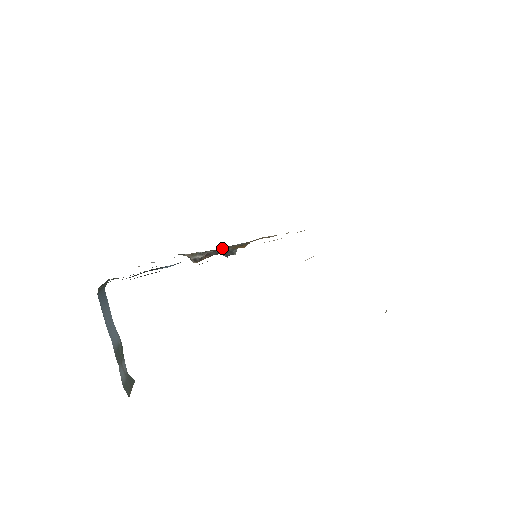
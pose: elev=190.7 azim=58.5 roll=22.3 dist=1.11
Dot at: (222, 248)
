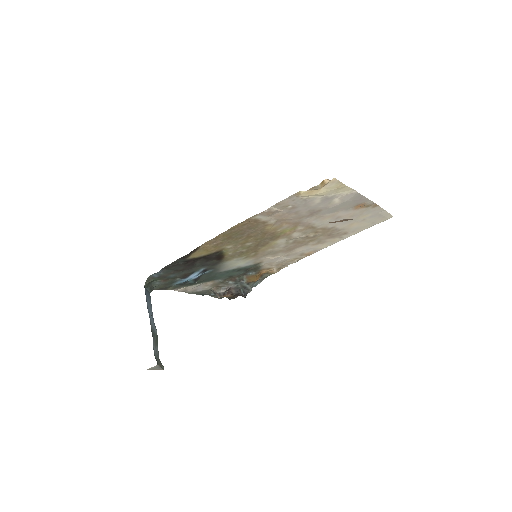
Dot at: (238, 278)
